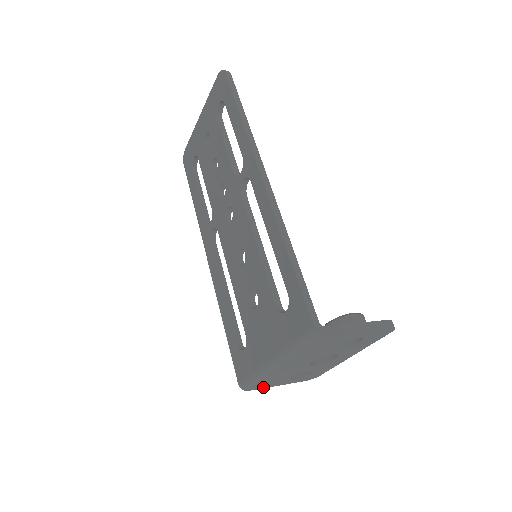
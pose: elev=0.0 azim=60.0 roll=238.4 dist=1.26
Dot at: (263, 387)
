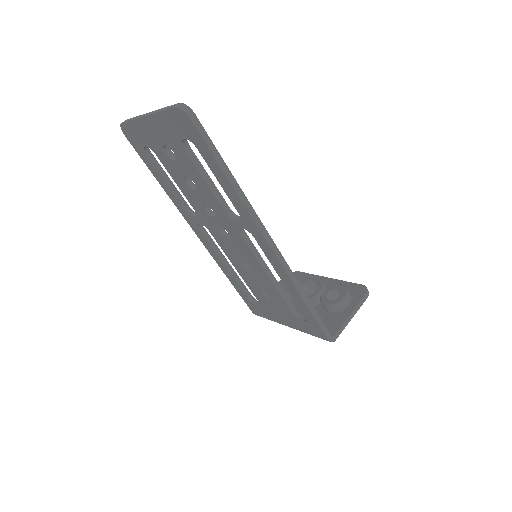
Dot at: occluded
